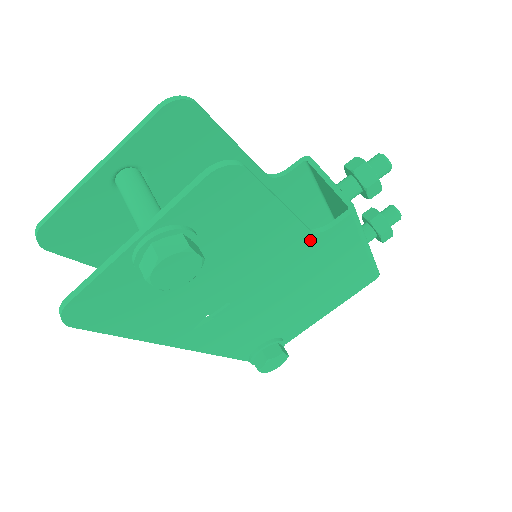
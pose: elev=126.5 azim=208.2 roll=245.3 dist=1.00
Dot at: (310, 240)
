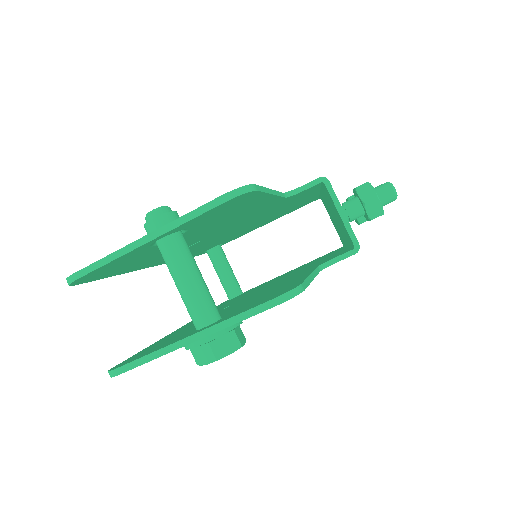
Dot at: occluded
